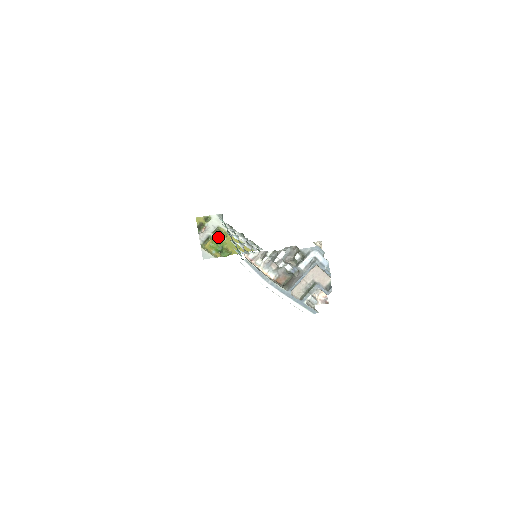
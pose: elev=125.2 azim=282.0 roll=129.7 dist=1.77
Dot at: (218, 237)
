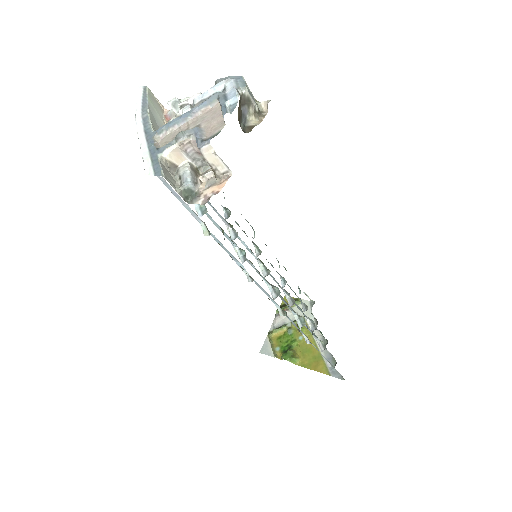
Dot at: (295, 331)
